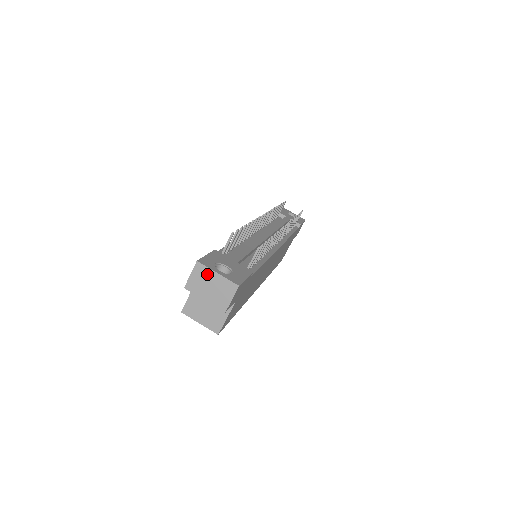
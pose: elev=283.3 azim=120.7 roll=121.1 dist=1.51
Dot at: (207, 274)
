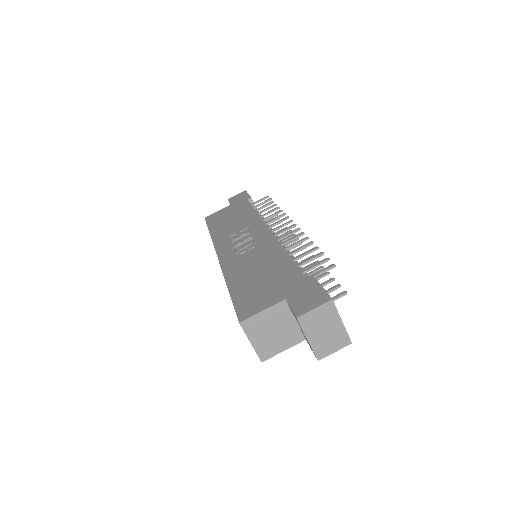
Dot at: (332, 317)
